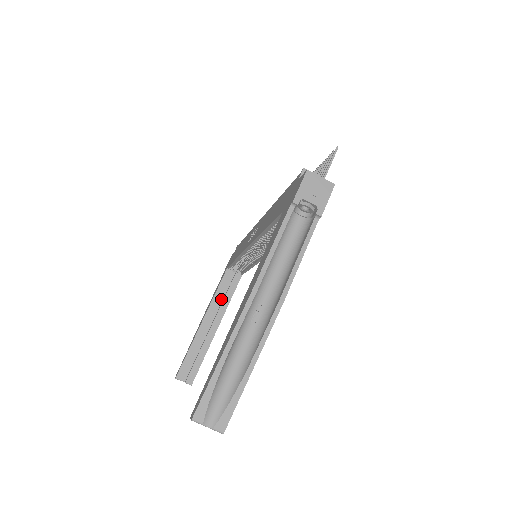
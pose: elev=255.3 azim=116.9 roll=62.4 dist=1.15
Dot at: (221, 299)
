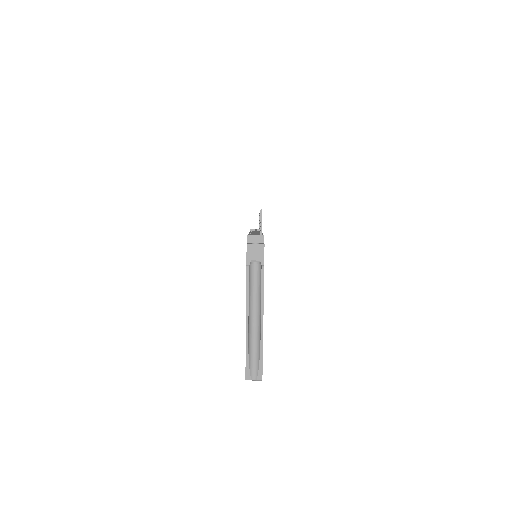
Dot at: occluded
